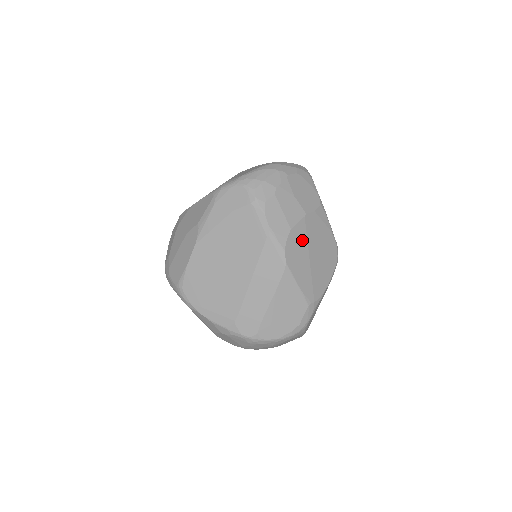
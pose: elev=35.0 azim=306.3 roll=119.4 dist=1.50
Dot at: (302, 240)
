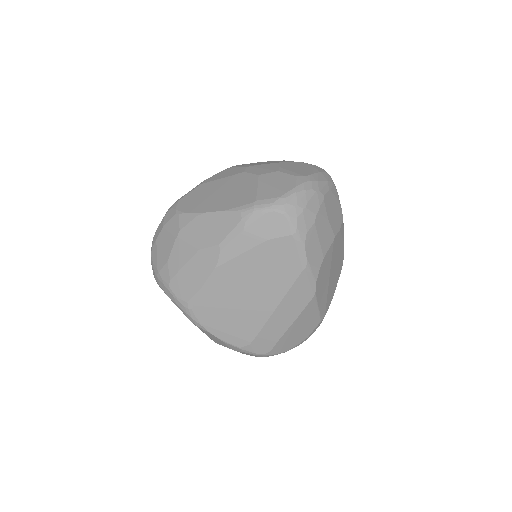
Dot at: (328, 264)
